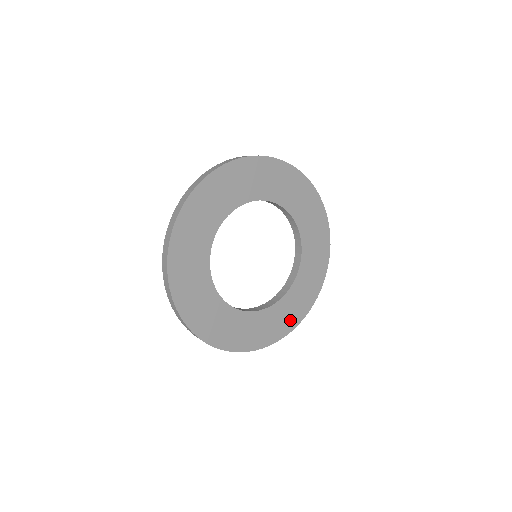
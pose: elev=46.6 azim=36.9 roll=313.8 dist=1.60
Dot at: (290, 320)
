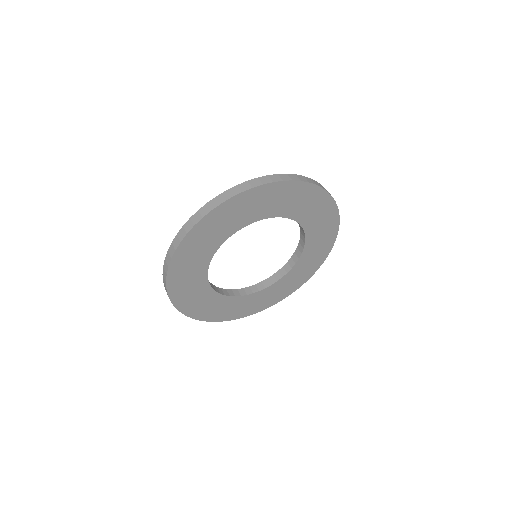
Dot at: (274, 298)
